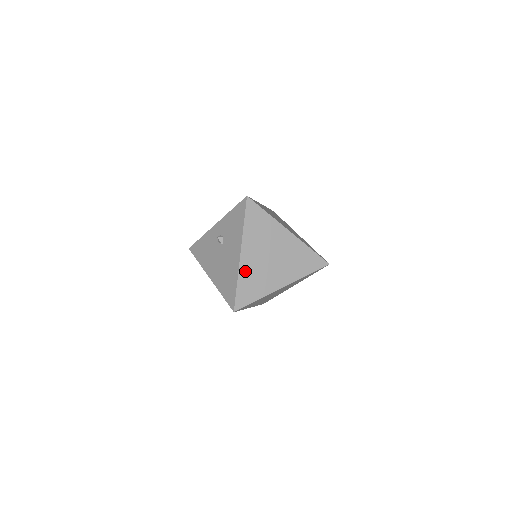
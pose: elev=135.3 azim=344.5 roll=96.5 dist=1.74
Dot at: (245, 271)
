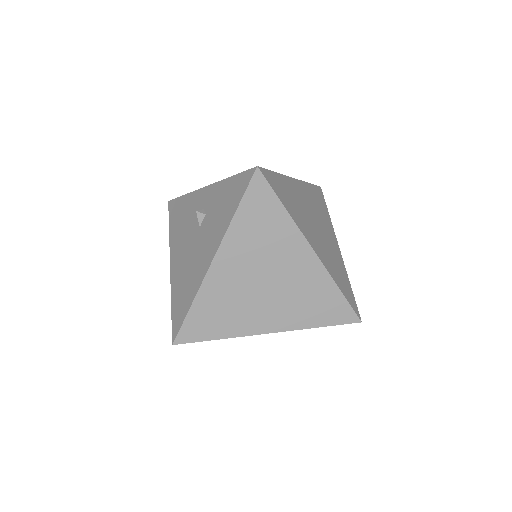
Dot at: (212, 290)
